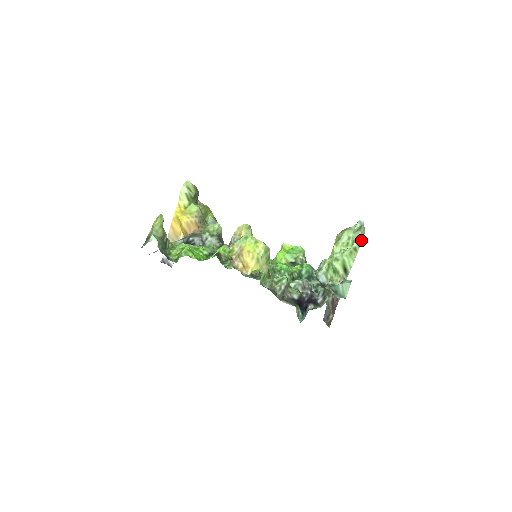
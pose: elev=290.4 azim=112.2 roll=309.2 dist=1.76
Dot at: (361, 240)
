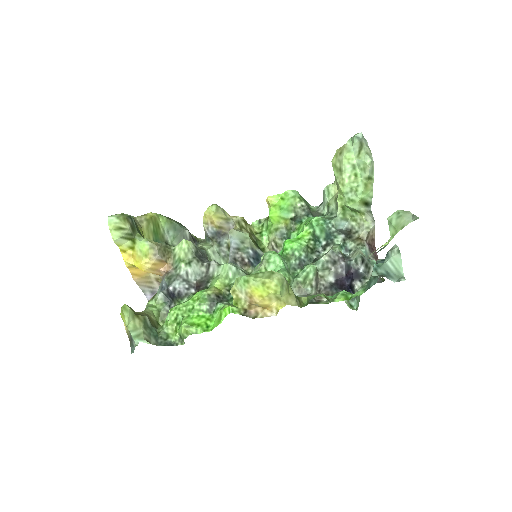
Dot at: (372, 164)
